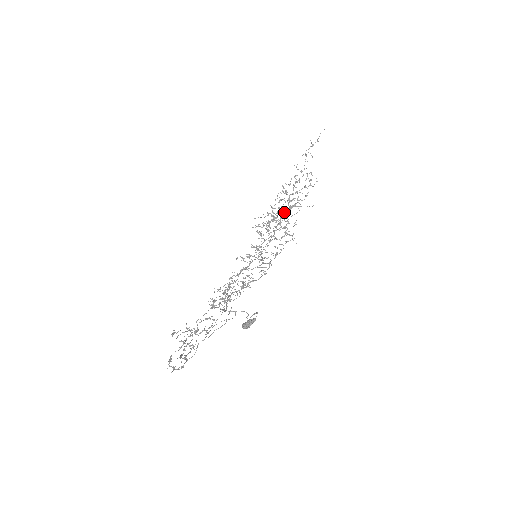
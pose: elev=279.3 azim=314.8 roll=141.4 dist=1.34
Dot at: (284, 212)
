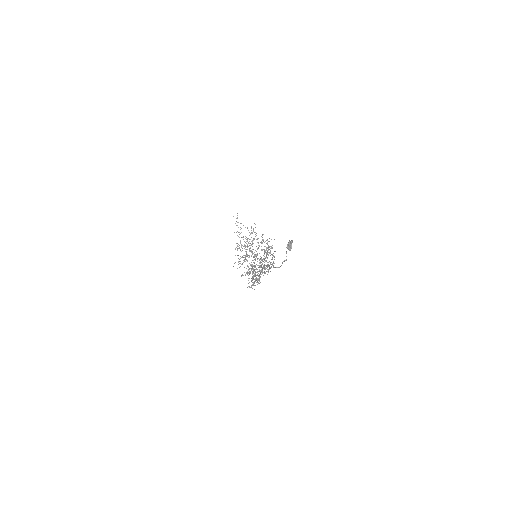
Dot at: (249, 249)
